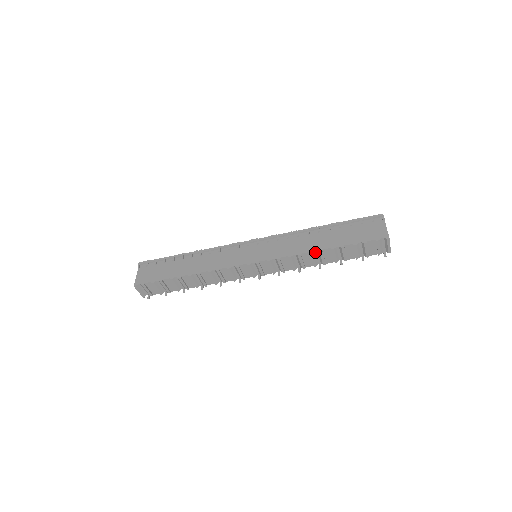
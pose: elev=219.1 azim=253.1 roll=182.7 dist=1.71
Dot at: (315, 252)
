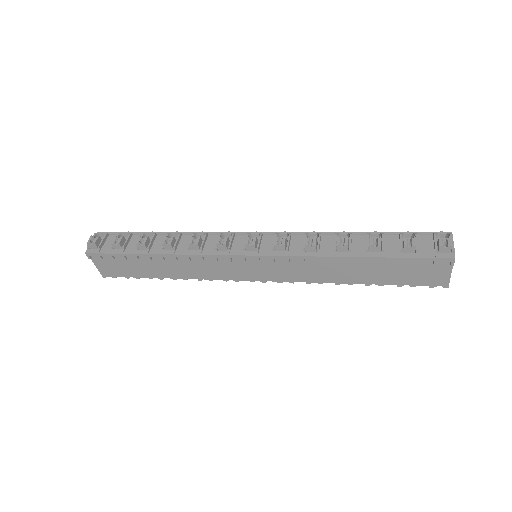
Dot at: (343, 281)
